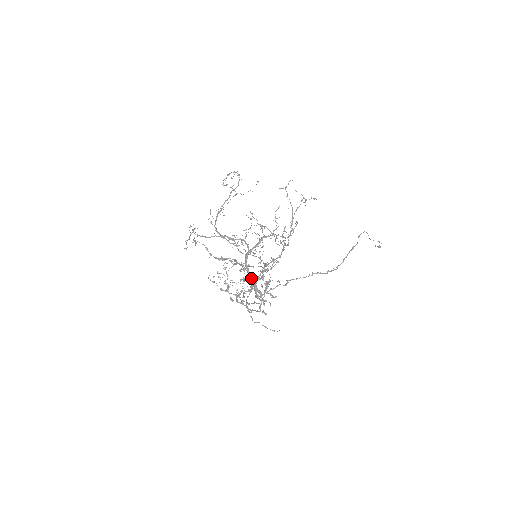
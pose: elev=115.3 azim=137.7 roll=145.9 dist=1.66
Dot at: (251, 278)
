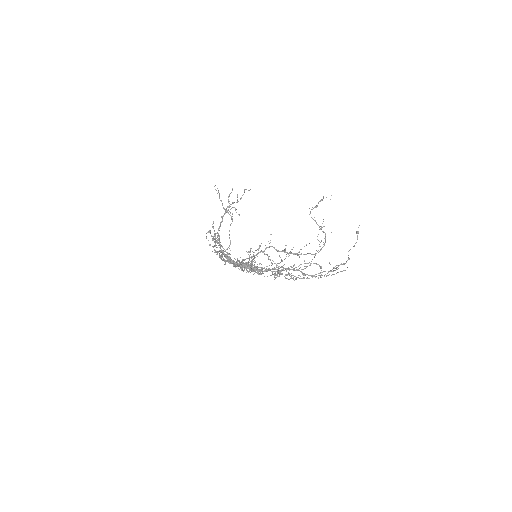
Dot at: occluded
